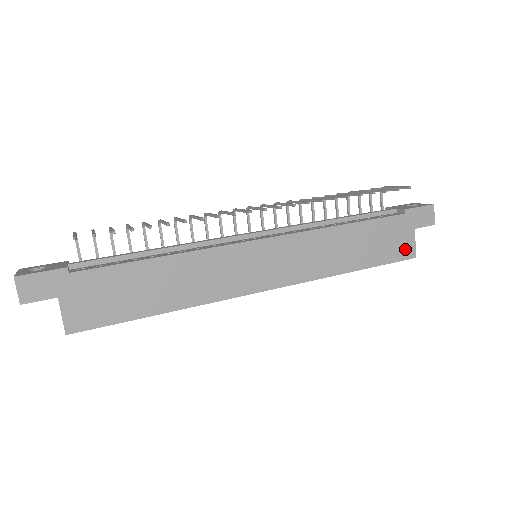
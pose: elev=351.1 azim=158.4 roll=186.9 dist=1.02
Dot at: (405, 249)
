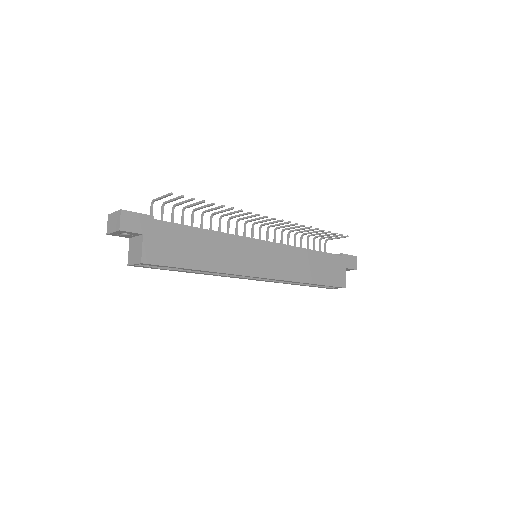
Dot at: (341, 280)
